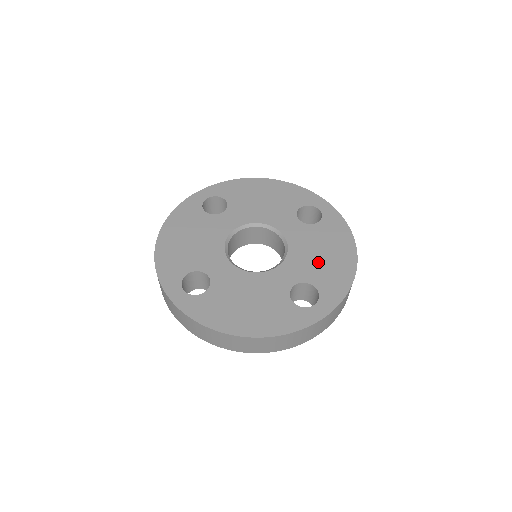
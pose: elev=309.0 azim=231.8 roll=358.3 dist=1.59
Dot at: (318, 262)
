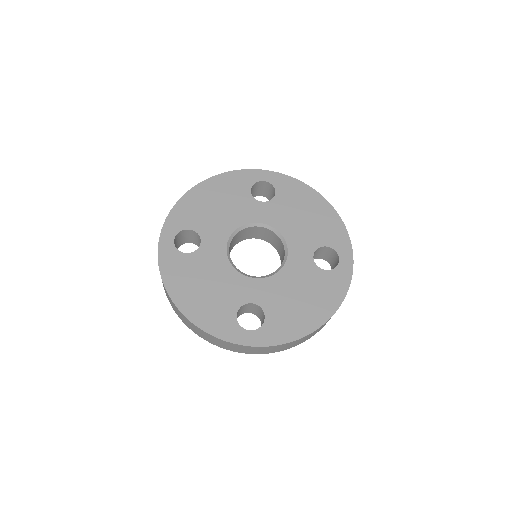
Dot at: (289, 301)
